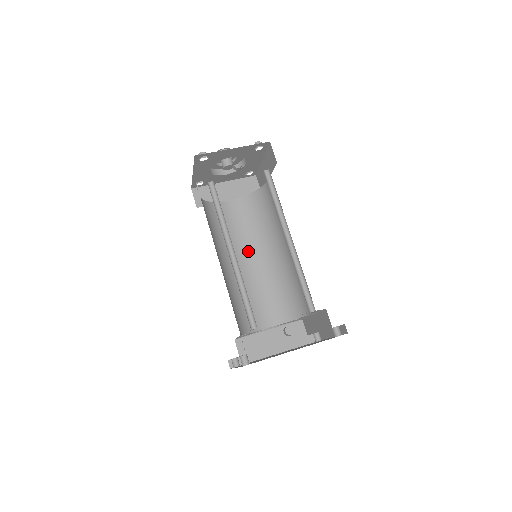
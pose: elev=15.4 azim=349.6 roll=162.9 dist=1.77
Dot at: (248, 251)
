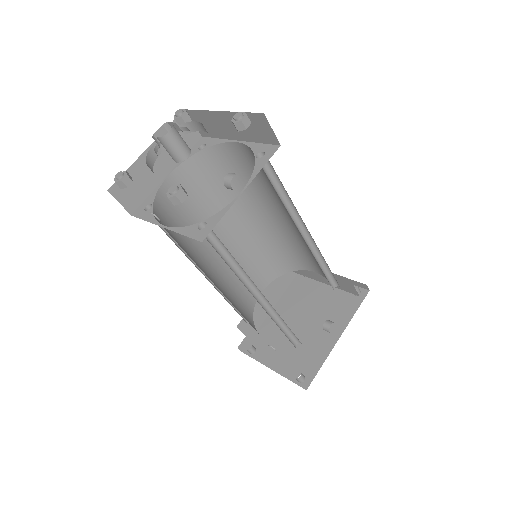
Dot at: (216, 230)
